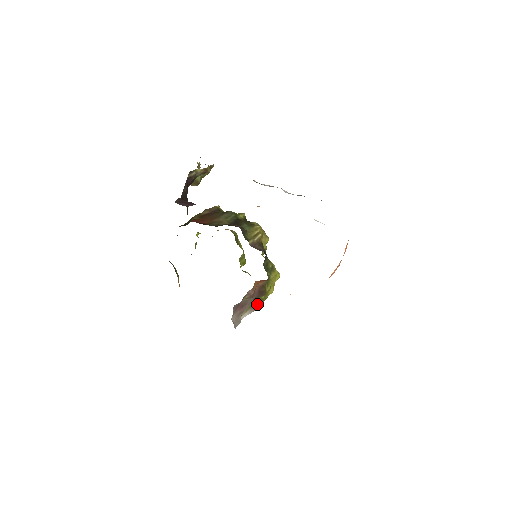
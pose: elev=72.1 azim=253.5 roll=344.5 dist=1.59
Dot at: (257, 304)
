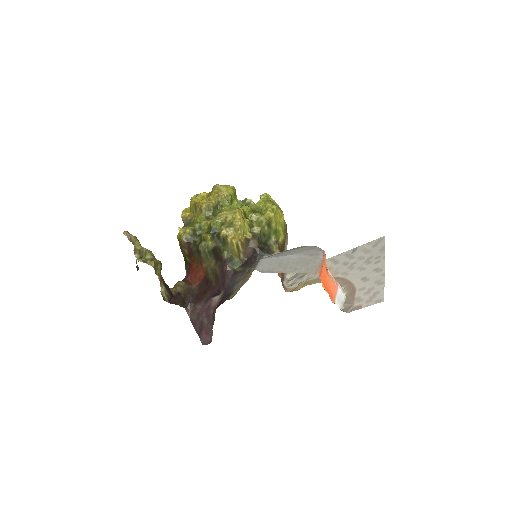
Dot at: (285, 237)
